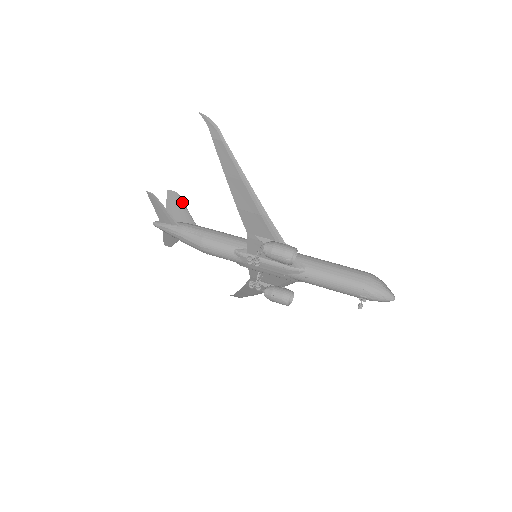
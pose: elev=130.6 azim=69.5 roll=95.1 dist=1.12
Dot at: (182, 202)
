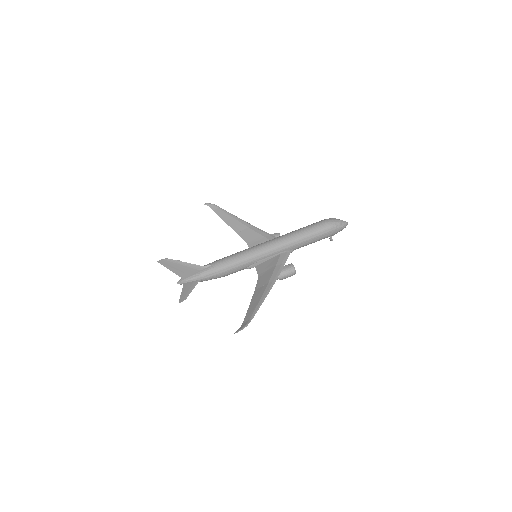
Dot at: (177, 262)
